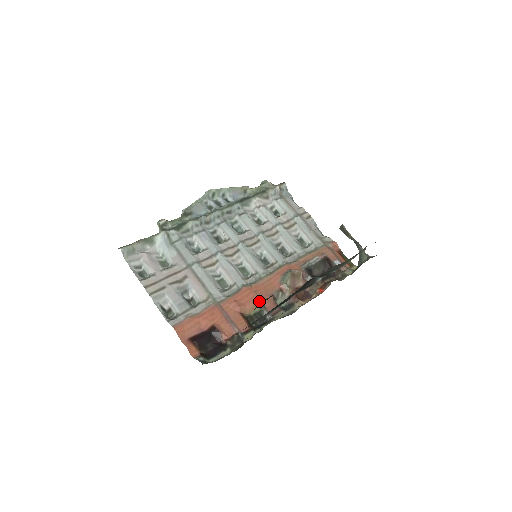
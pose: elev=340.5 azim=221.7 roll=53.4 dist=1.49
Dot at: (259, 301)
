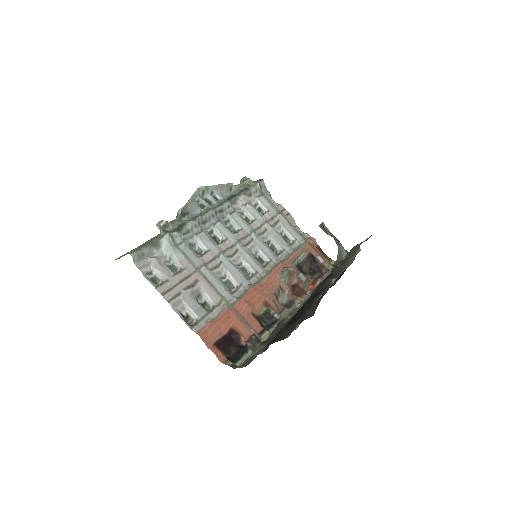
Dot at: (265, 301)
